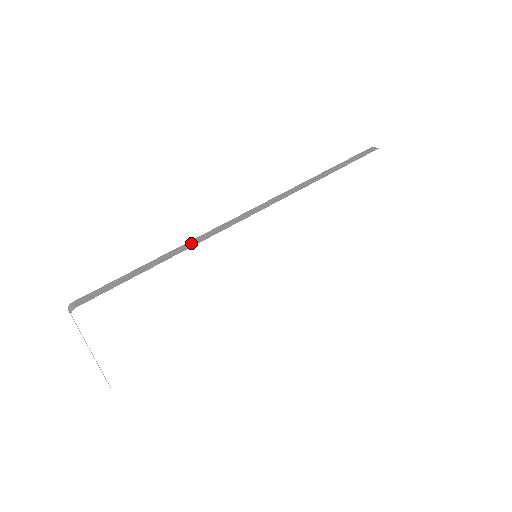
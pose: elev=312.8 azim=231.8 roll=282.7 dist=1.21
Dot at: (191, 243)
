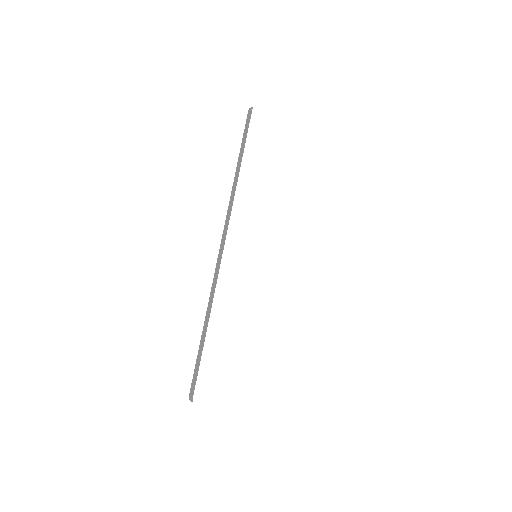
Dot at: (210, 299)
